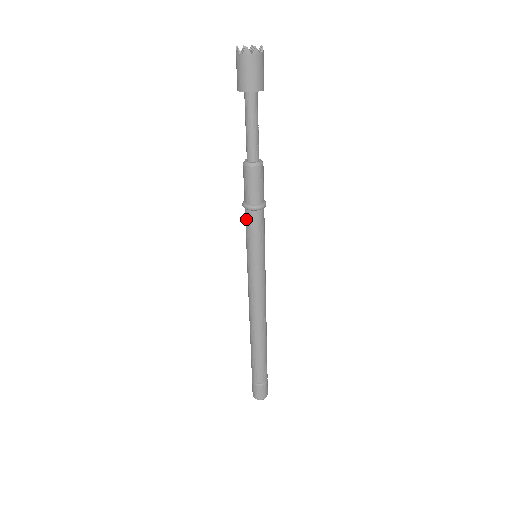
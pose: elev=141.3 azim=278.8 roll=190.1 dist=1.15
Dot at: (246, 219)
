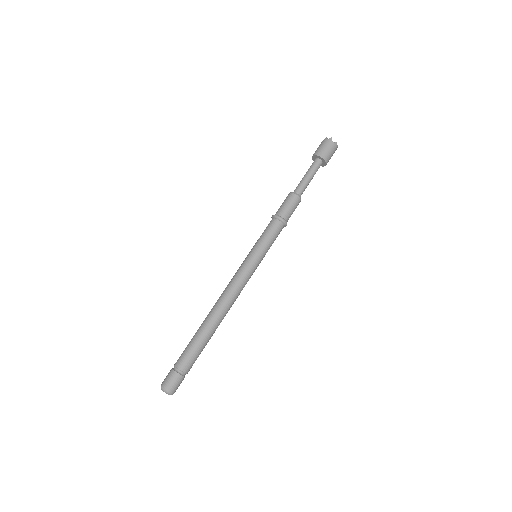
Dot at: occluded
